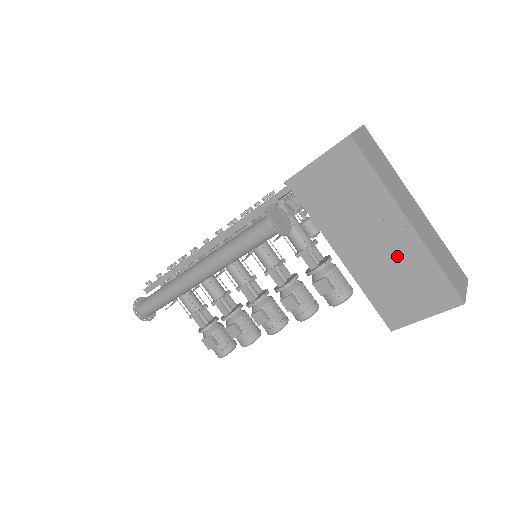
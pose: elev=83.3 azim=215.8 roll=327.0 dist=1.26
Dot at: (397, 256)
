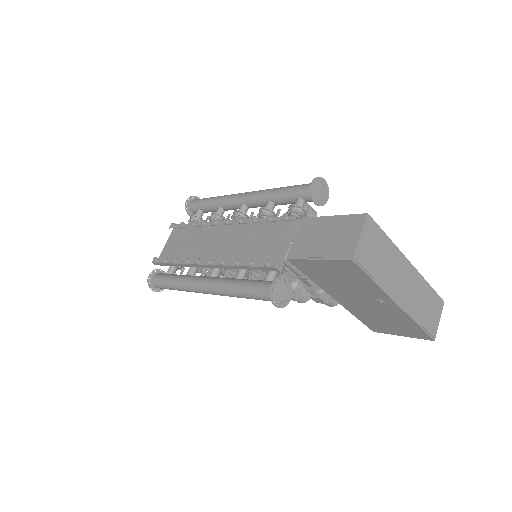
Dot at: (385, 313)
